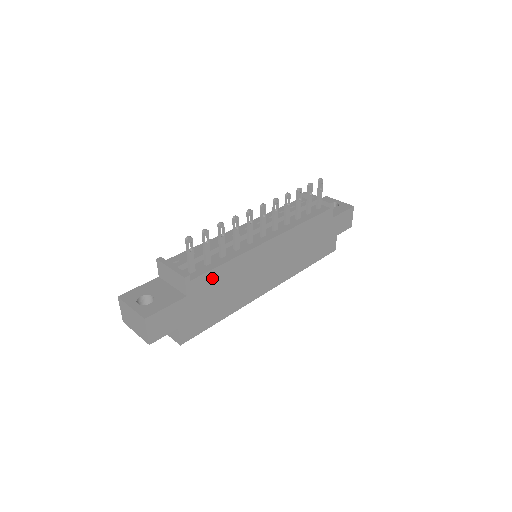
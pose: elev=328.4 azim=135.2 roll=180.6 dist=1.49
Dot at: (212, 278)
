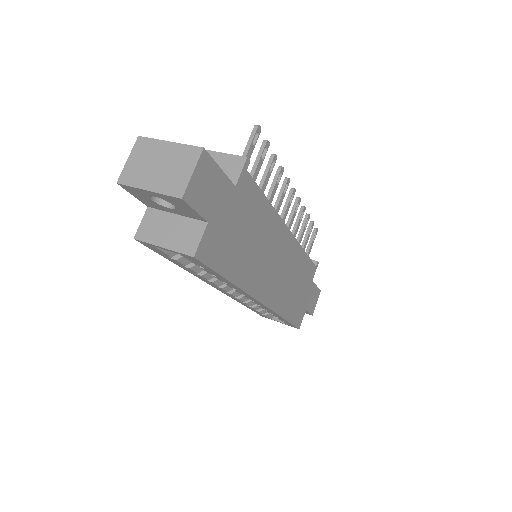
Dot at: (254, 201)
